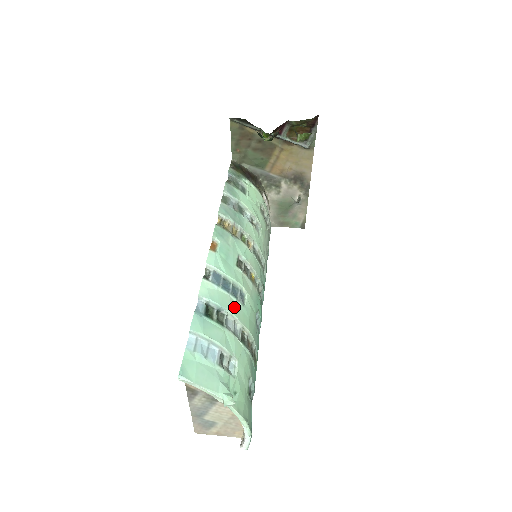
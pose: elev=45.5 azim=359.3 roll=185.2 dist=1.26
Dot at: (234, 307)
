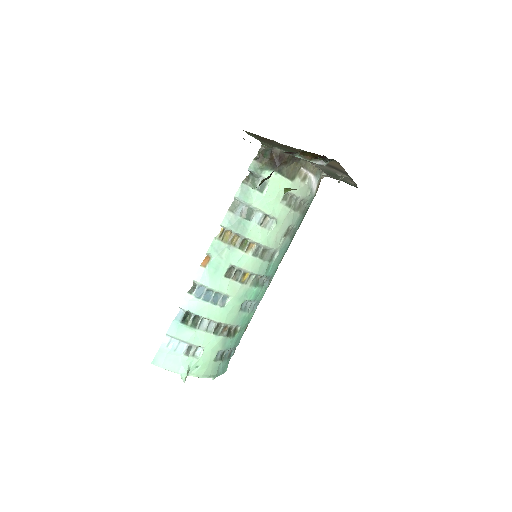
Dot at: (211, 312)
